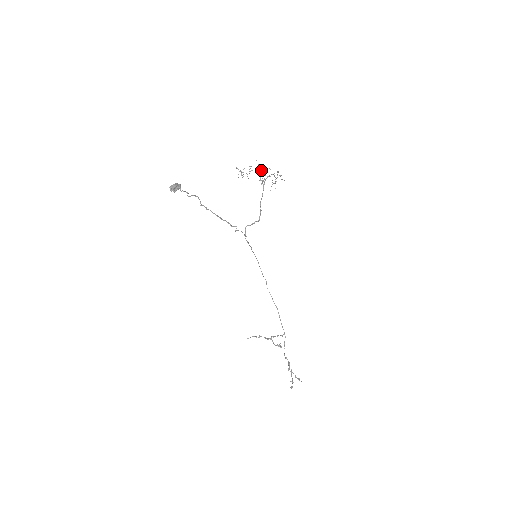
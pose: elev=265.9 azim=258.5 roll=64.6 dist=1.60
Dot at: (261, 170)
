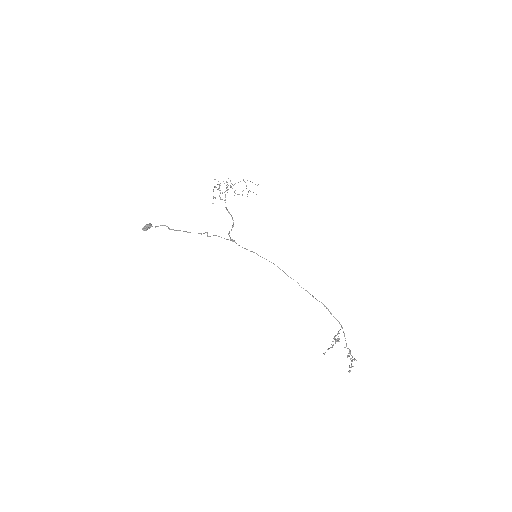
Dot at: occluded
